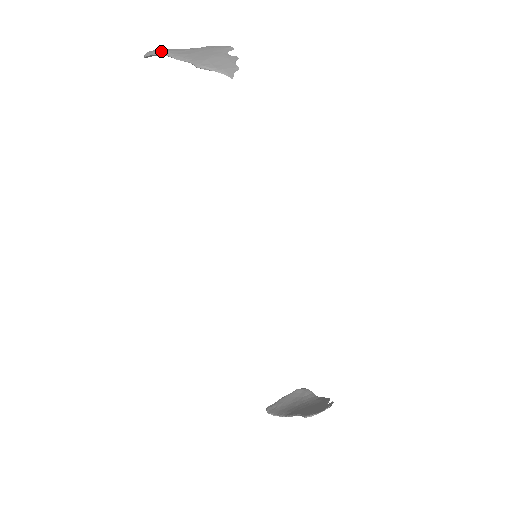
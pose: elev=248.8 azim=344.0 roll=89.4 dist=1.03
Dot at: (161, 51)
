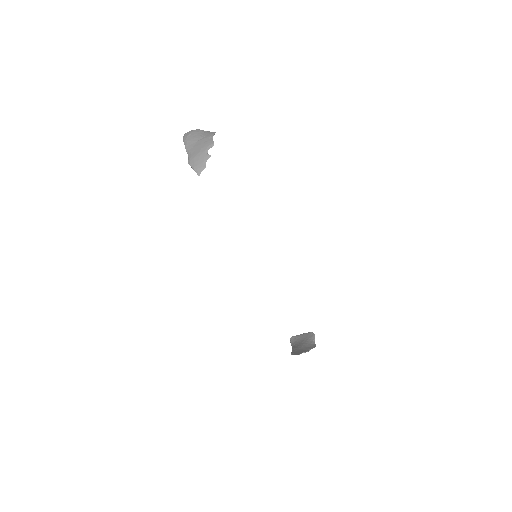
Dot at: (185, 140)
